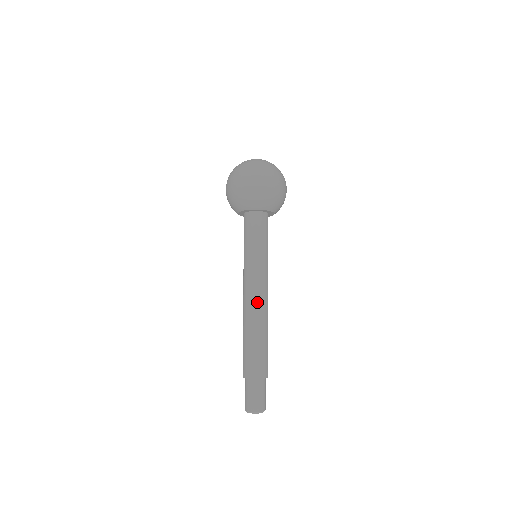
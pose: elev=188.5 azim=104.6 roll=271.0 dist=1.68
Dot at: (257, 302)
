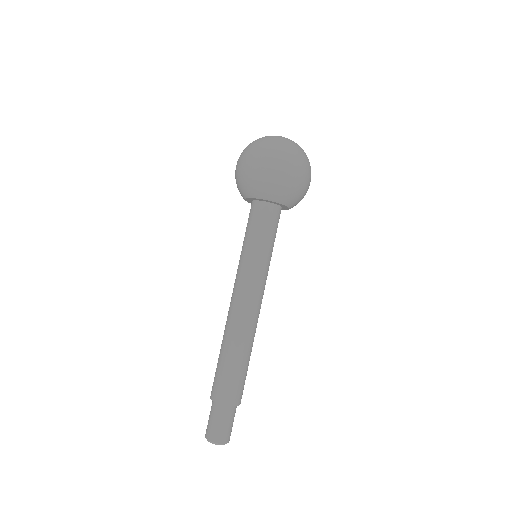
Dot at: (238, 312)
